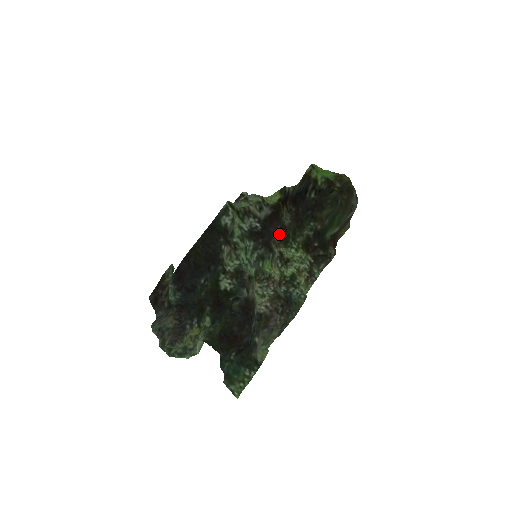
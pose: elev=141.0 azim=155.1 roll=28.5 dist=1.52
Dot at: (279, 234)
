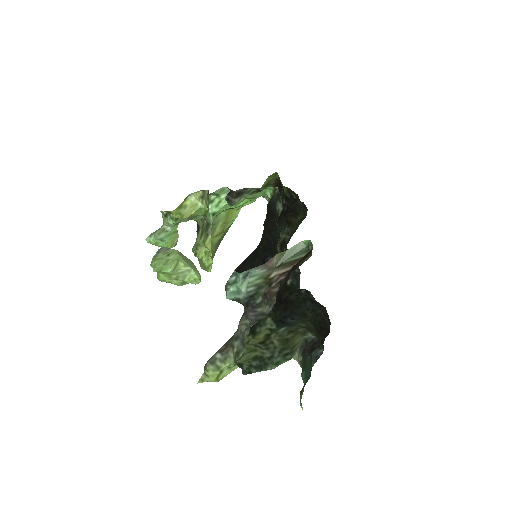
Dot at: occluded
